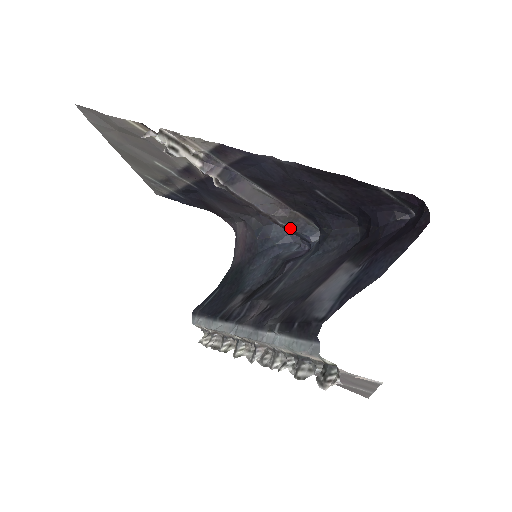
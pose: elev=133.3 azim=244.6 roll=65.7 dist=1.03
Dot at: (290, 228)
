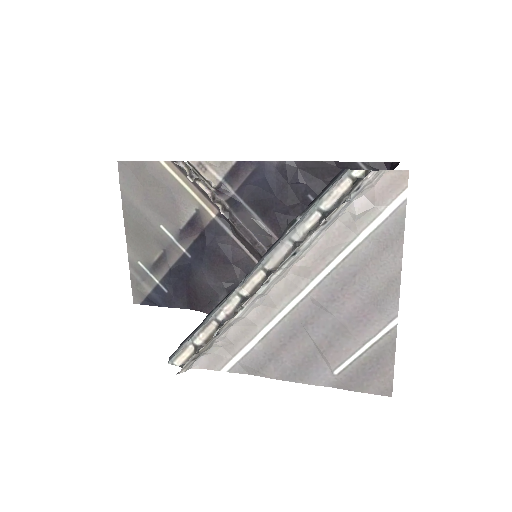
Dot at: occluded
